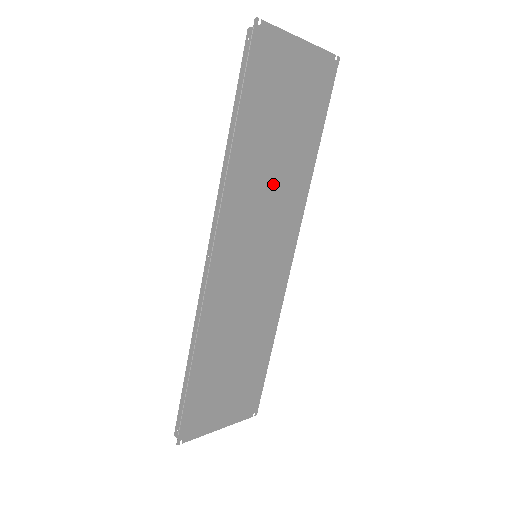
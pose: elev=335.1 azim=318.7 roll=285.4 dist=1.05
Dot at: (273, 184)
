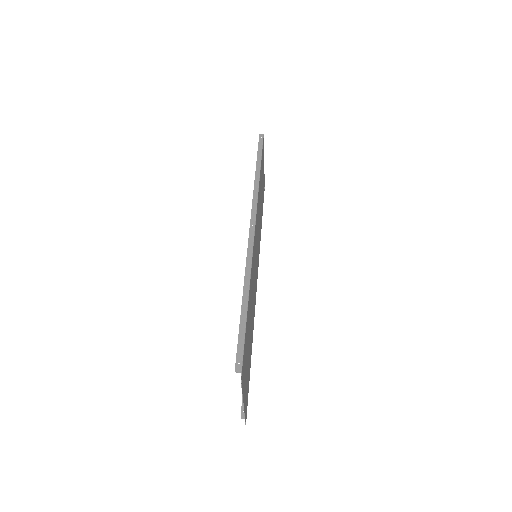
Dot at: (259, 219)
